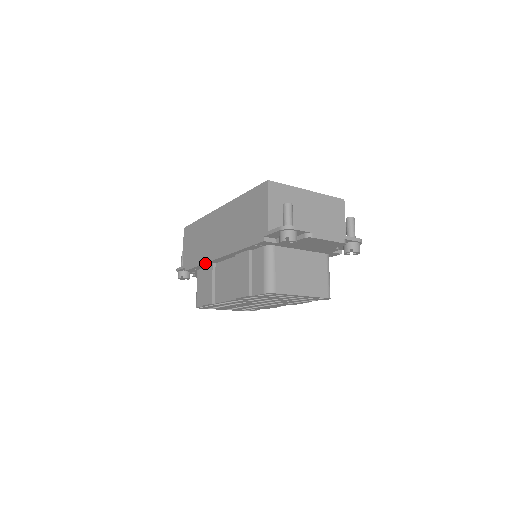
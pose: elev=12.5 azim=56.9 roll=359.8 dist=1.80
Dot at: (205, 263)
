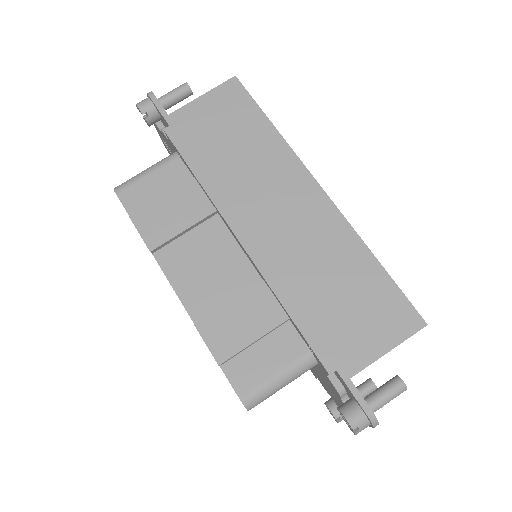
Dot at: (210, 197)
